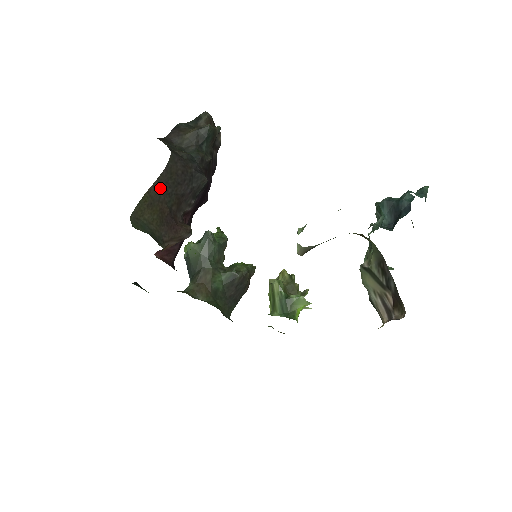
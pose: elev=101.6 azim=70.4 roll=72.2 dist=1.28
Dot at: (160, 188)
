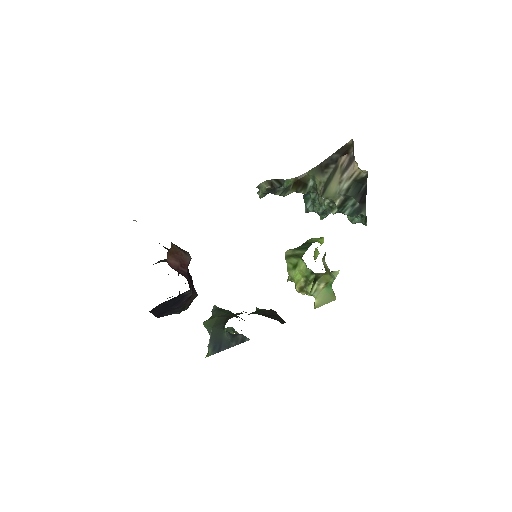
Dot at: occluded
